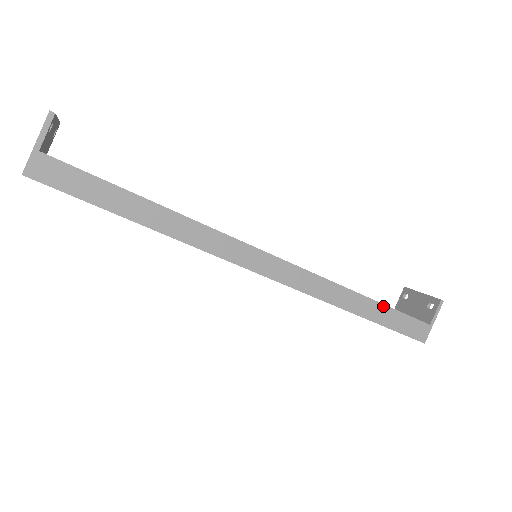
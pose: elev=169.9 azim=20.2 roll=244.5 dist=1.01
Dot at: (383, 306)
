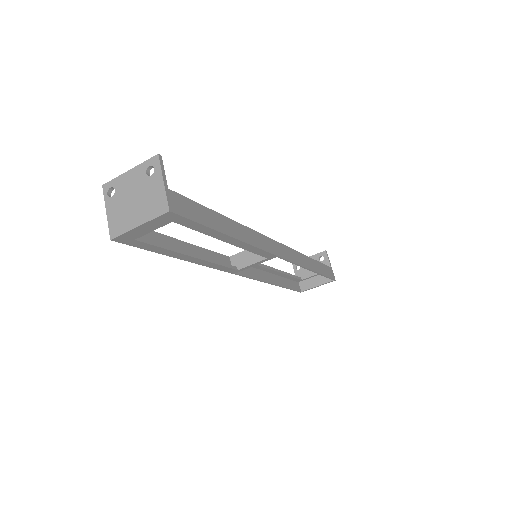
Dot at: (317, 262)
